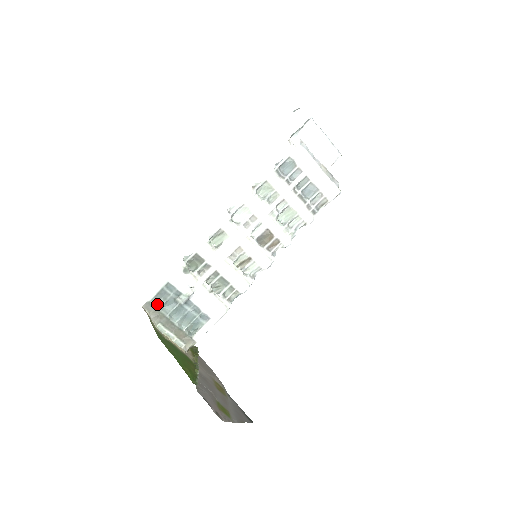
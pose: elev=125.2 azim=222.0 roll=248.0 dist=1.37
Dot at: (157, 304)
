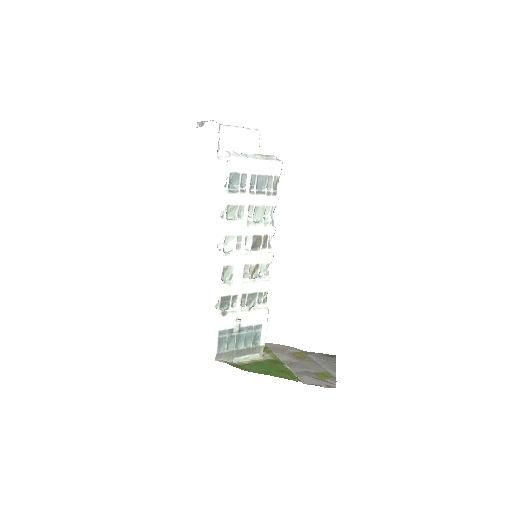
Dot at: (223, 350)
